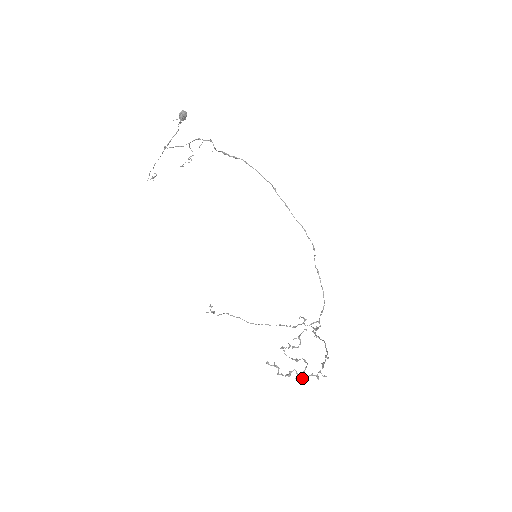
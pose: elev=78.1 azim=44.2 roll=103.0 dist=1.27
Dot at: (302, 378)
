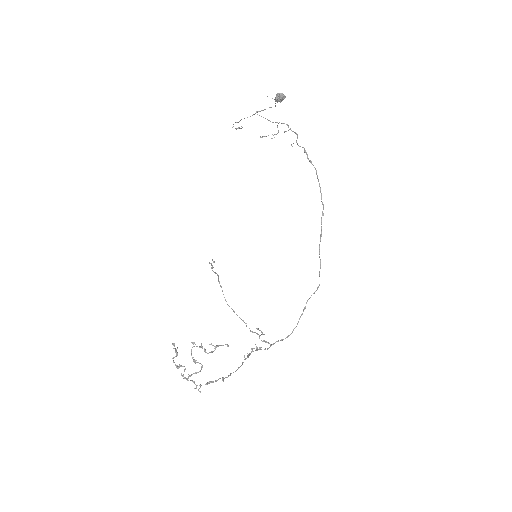
Dot at: occluded
